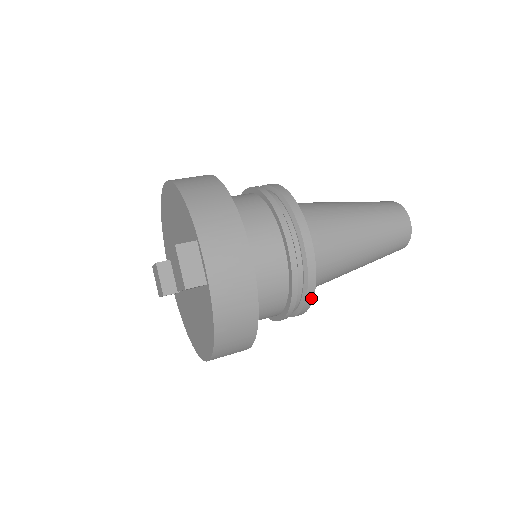
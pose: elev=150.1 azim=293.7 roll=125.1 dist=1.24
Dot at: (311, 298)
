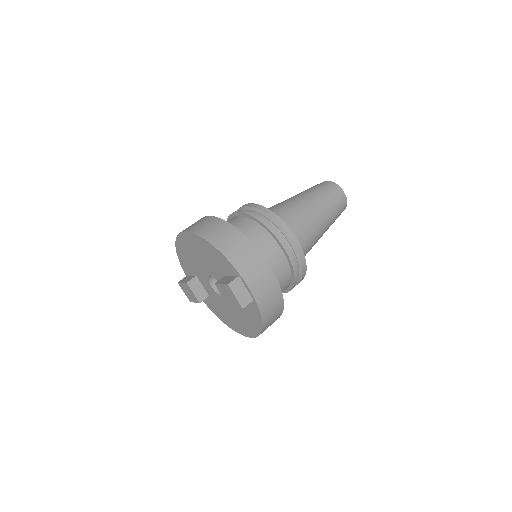
Dot at: (304, 275)
